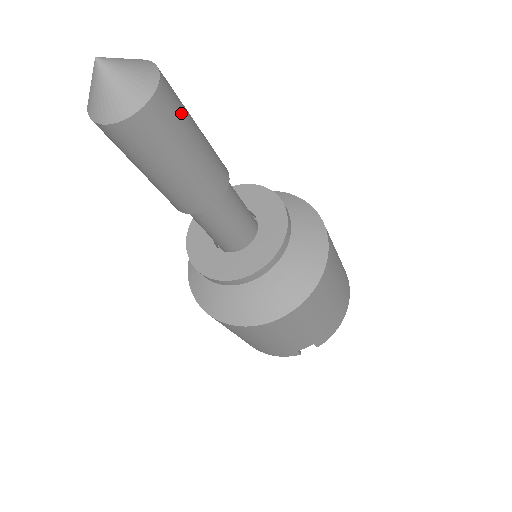
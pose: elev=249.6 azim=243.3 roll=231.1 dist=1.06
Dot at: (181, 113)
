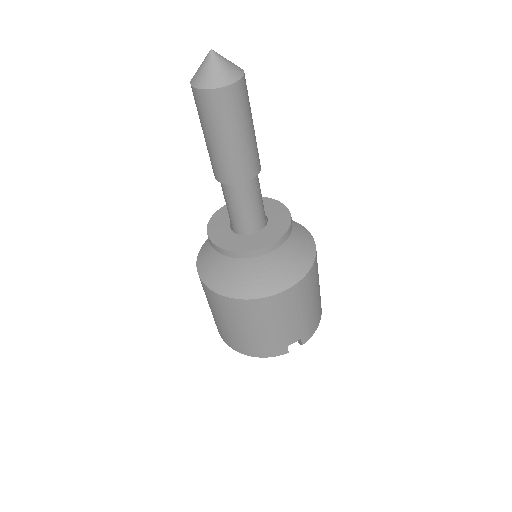
Dot at: occluded
